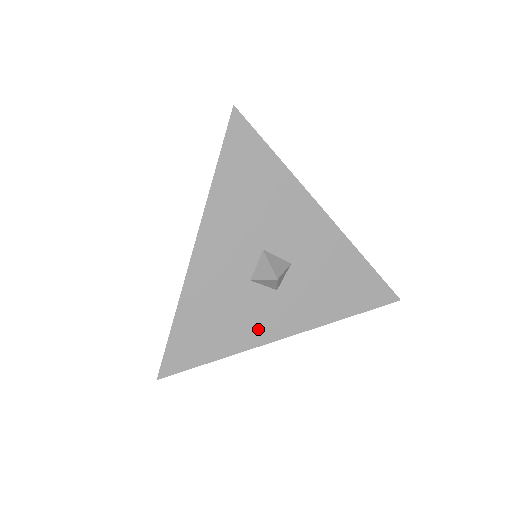
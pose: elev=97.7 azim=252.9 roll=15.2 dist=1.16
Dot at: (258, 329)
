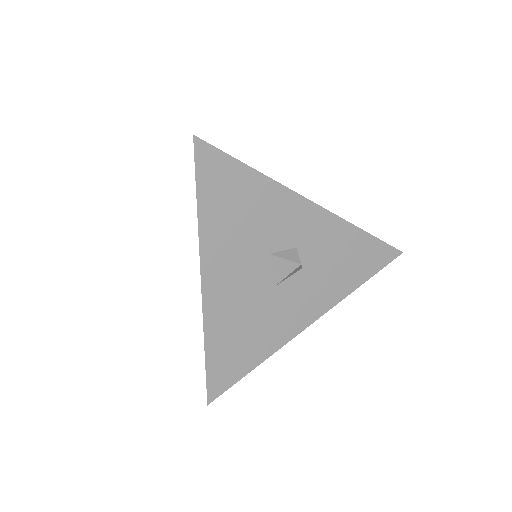
Dot at: occluded
